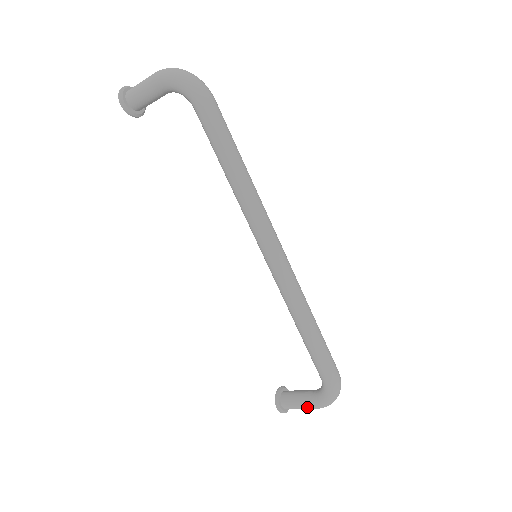
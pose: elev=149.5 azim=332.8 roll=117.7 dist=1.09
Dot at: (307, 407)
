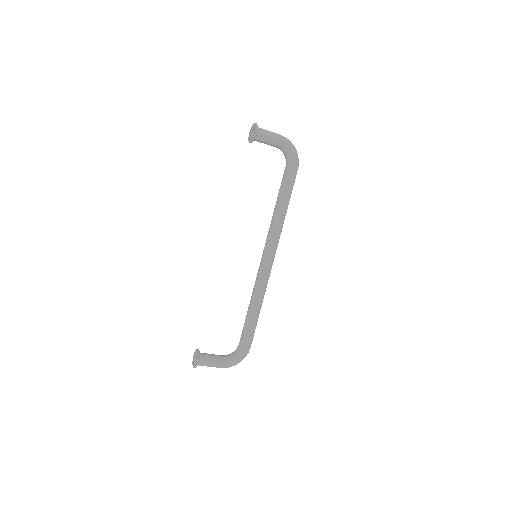
Dot at: (218, 365)
